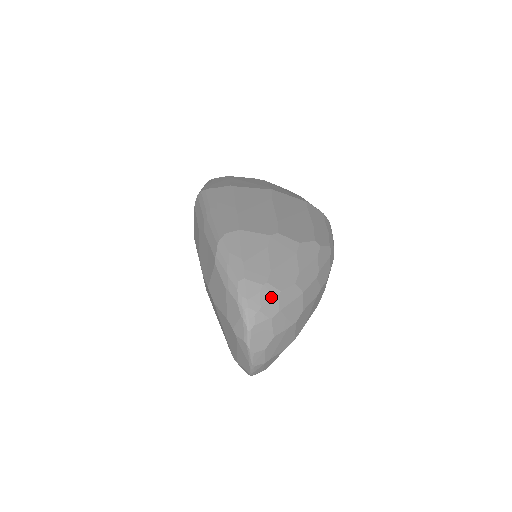
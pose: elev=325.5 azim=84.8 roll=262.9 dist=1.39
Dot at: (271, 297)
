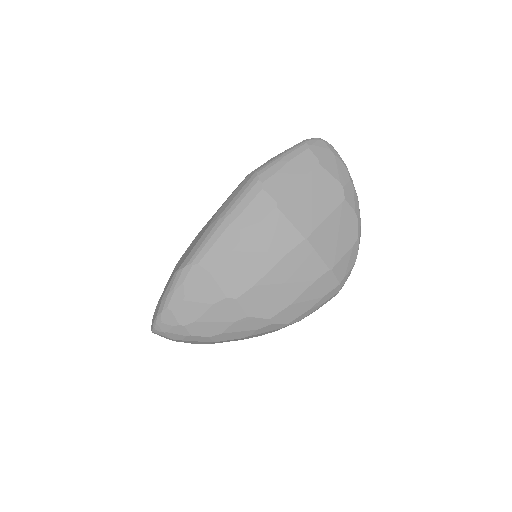
Dot at: (180, 333)
